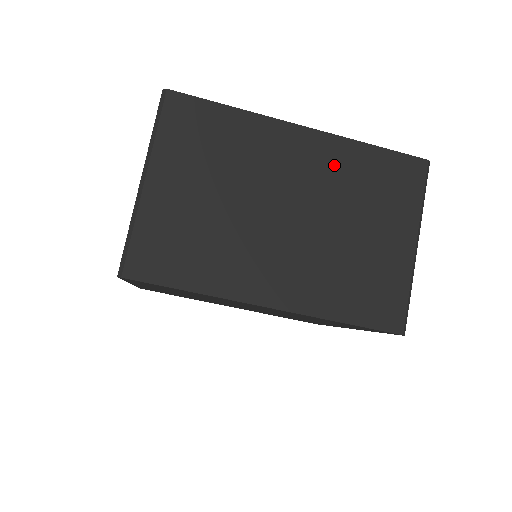
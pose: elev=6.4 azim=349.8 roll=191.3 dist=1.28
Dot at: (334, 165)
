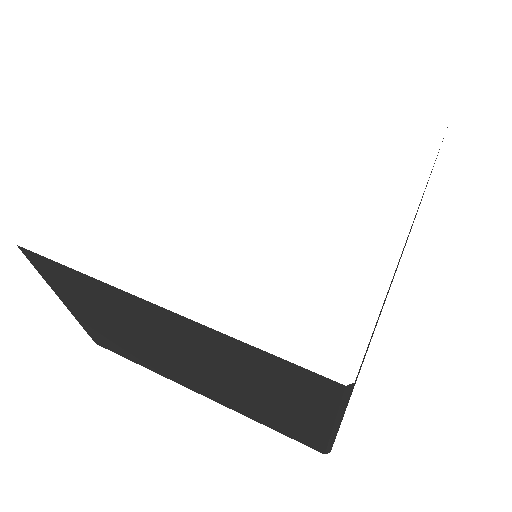
Dot at: occluded
